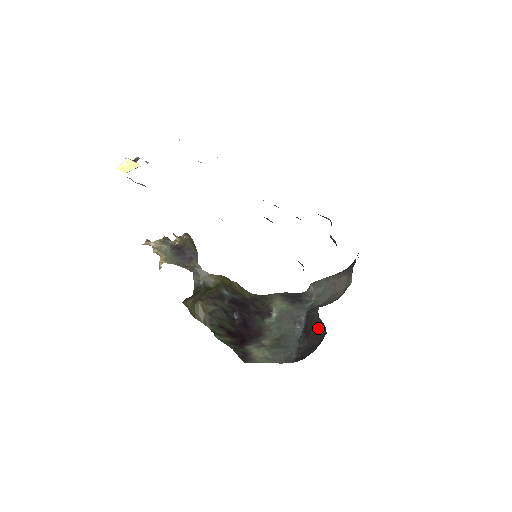
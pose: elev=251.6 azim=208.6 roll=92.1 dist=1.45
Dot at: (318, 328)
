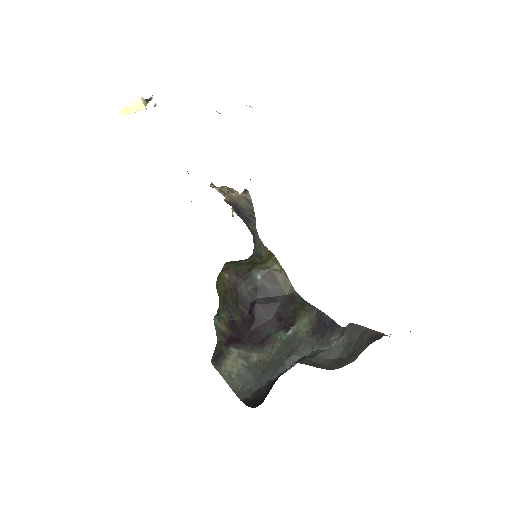
Dot at: occluded
